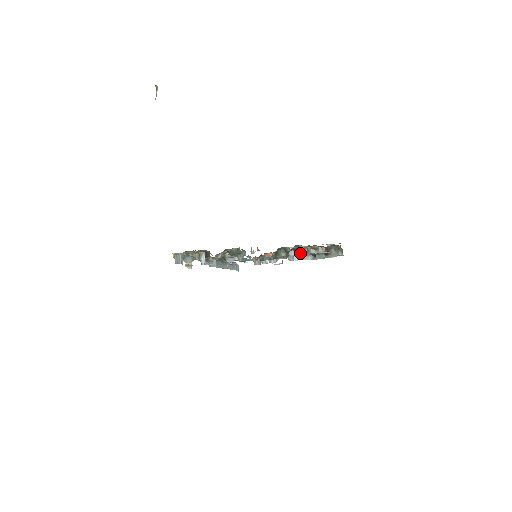
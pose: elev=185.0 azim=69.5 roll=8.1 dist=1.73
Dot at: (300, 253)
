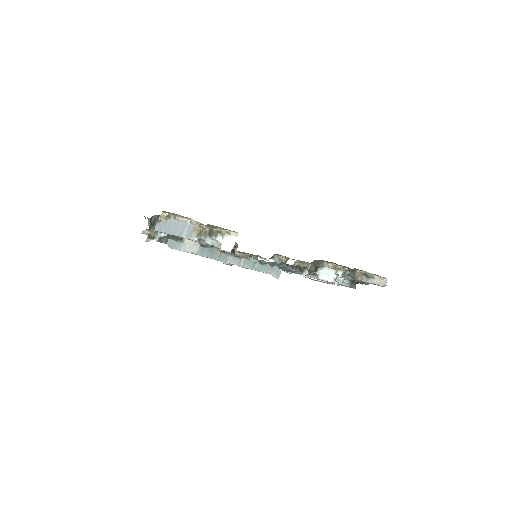
Dot at: occluded
